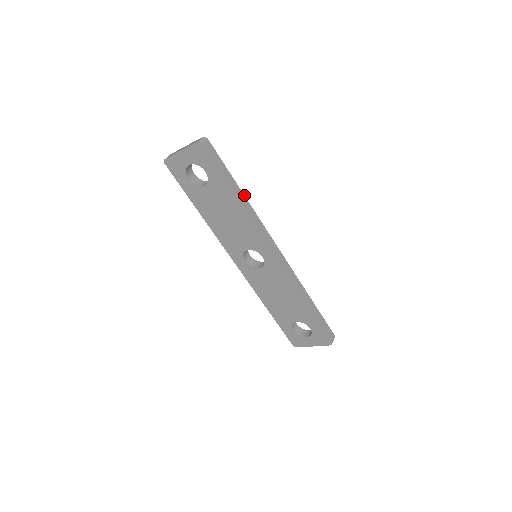
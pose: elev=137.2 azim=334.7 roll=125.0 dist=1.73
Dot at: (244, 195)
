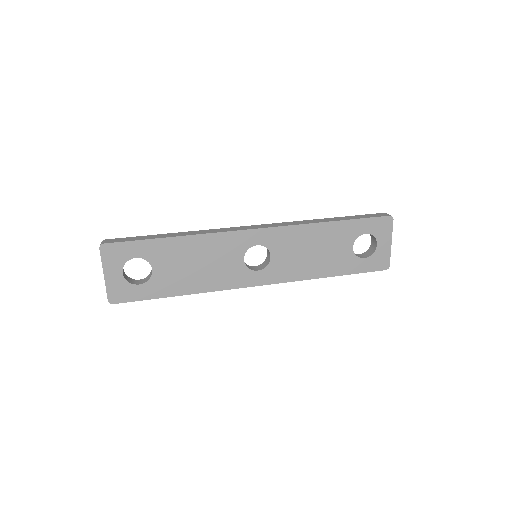
Dot at: (180, 233)
